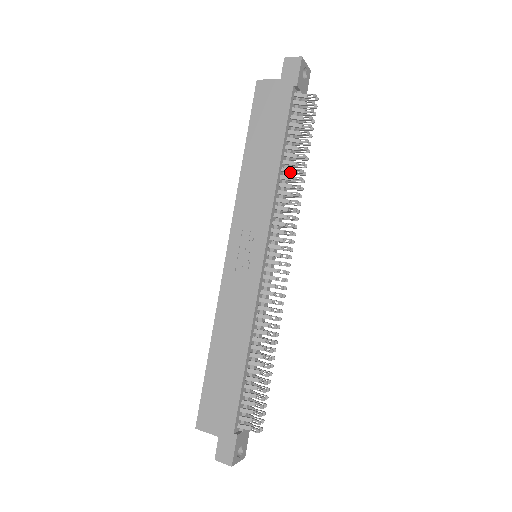
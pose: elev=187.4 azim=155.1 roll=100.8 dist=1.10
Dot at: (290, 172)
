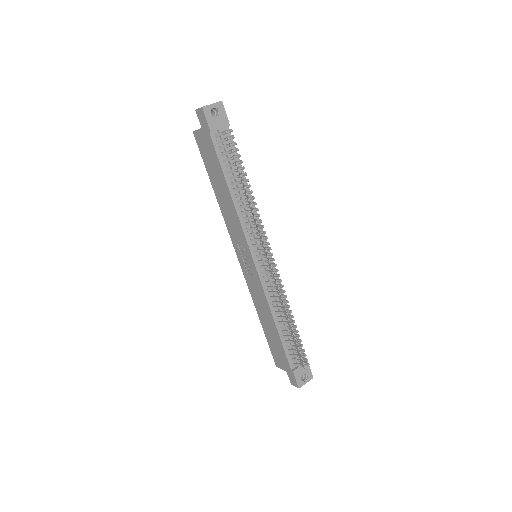
Dot at: (241, 196)
